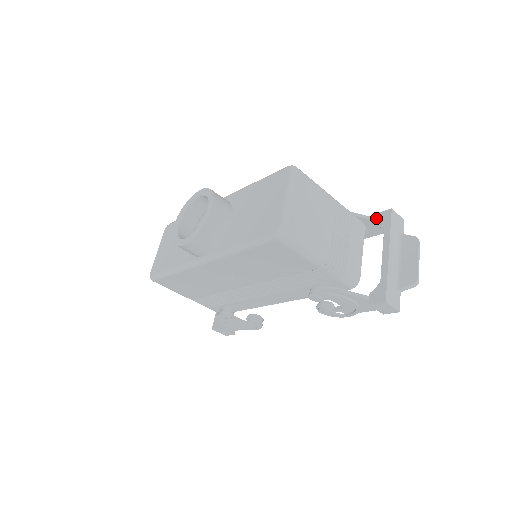
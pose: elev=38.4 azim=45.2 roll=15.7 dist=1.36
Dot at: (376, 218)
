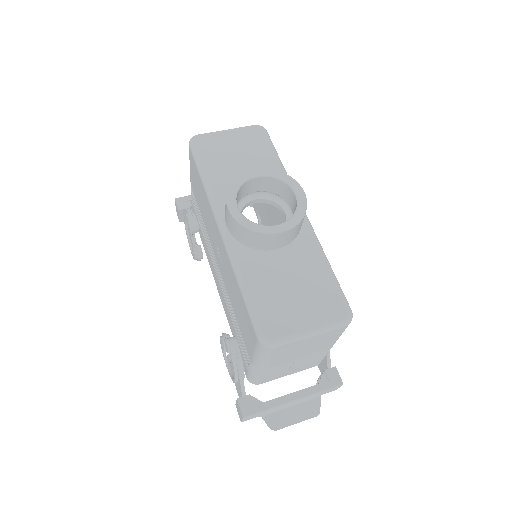
Dot at: (331, 368)
